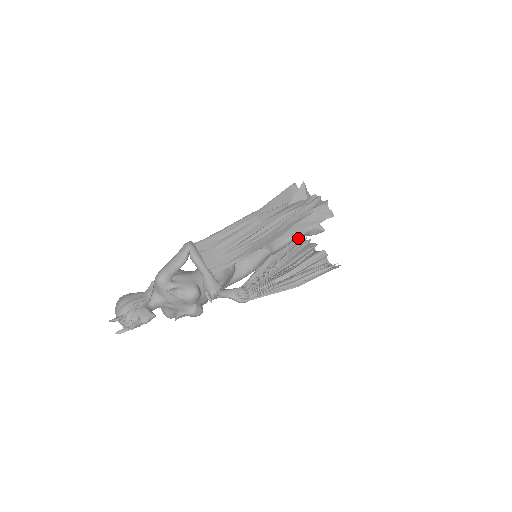
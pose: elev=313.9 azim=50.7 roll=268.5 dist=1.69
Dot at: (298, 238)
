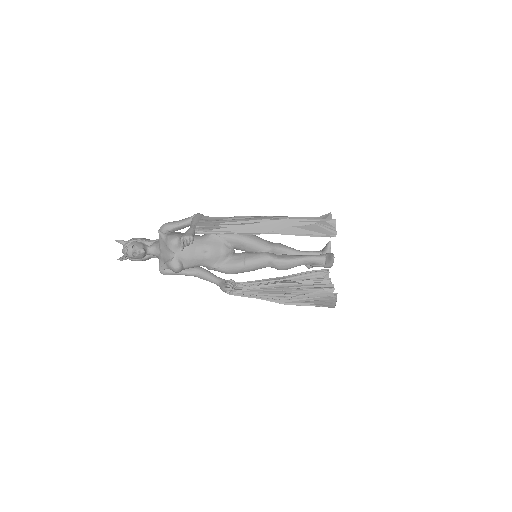
Dot at: occluded
